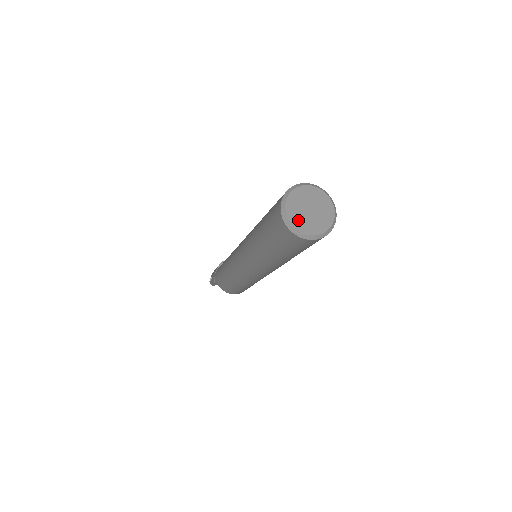
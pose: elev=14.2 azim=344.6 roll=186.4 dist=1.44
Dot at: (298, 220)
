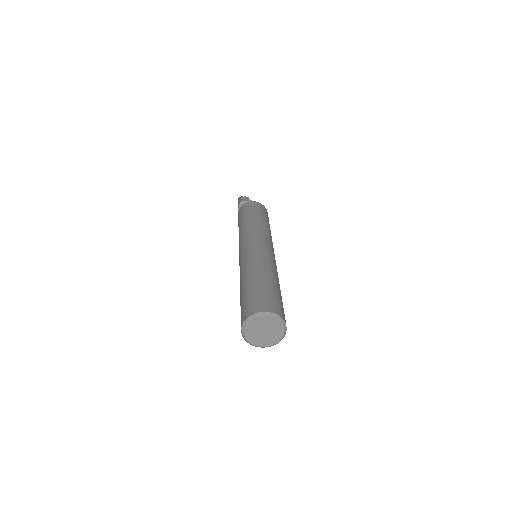
Dot at: (257, 341)
